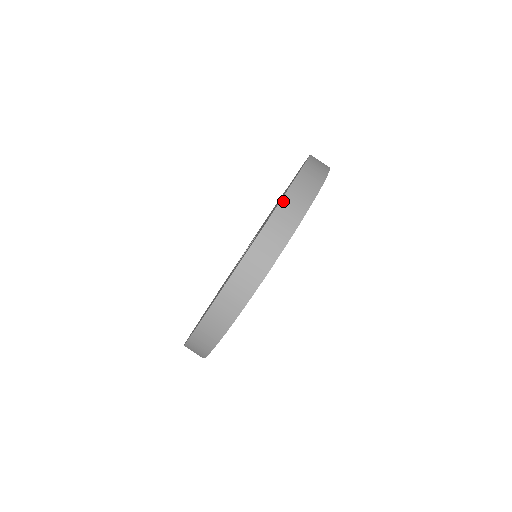
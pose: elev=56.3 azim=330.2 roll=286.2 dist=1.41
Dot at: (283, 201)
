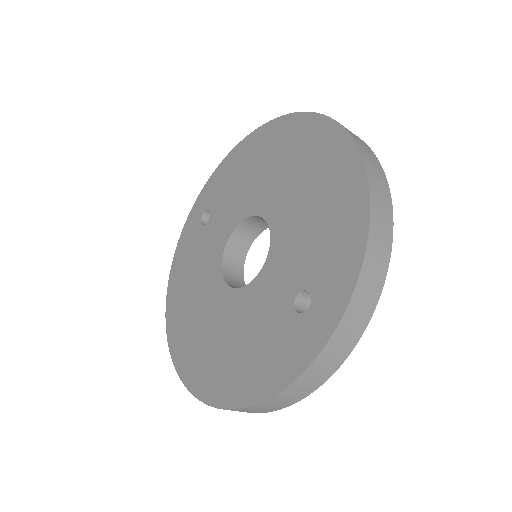
Dot at: (366, 162)
